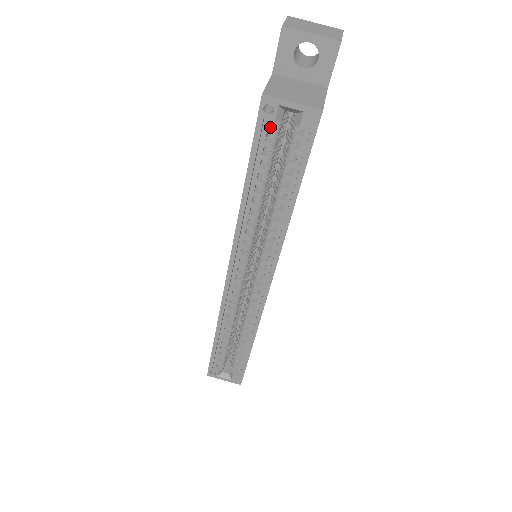
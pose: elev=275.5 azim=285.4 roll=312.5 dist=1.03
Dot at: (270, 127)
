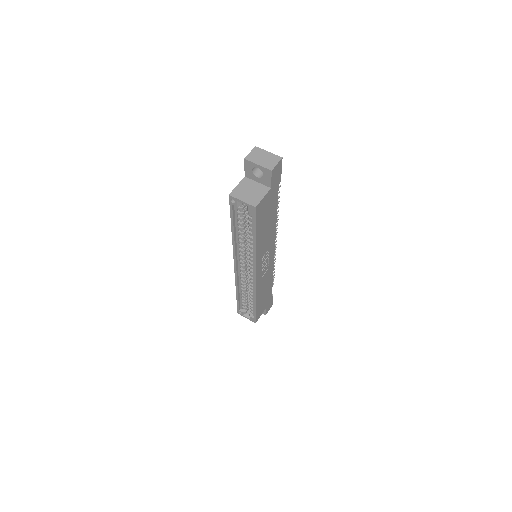
Dot at: (237, 207)
